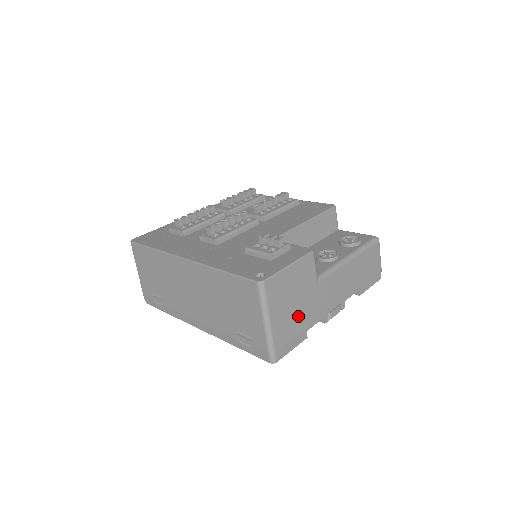
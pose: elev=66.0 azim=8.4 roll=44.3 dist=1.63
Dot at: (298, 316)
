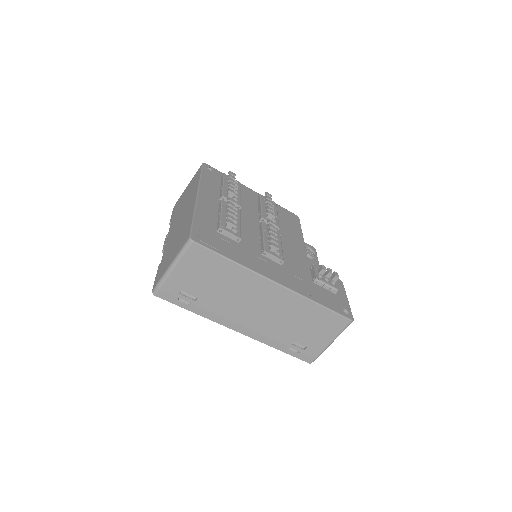
Dot at: occluded
